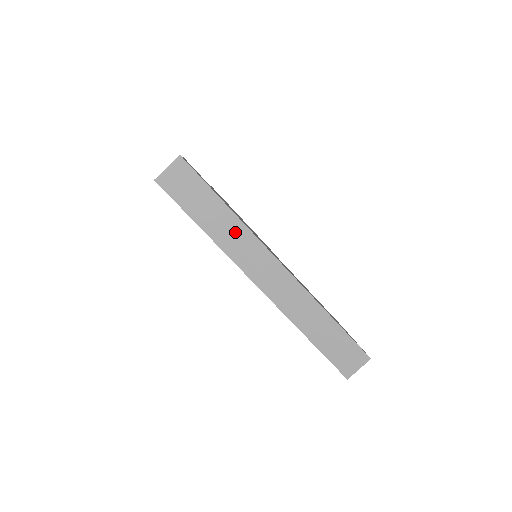
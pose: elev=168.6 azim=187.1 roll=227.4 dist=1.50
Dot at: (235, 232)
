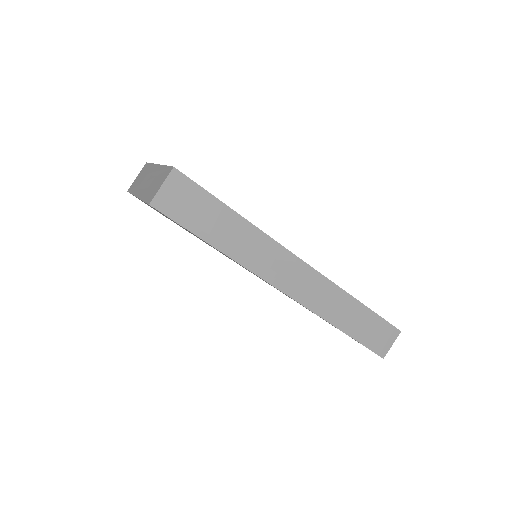
Dot at: (252, 242)
